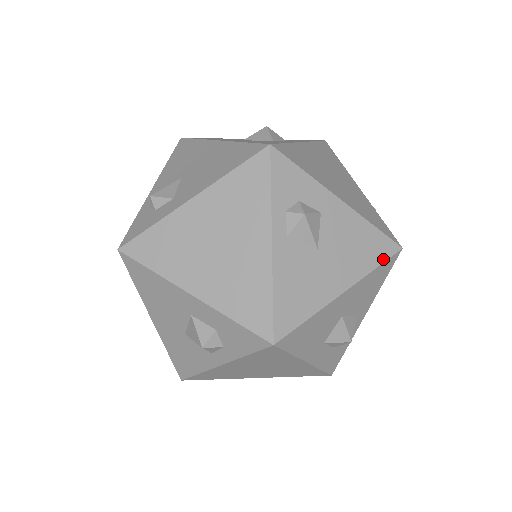
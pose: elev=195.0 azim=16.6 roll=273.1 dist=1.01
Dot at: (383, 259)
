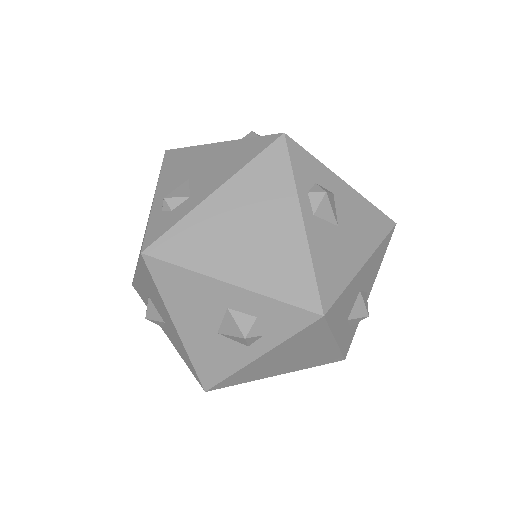
Dot at: (385, 233)
